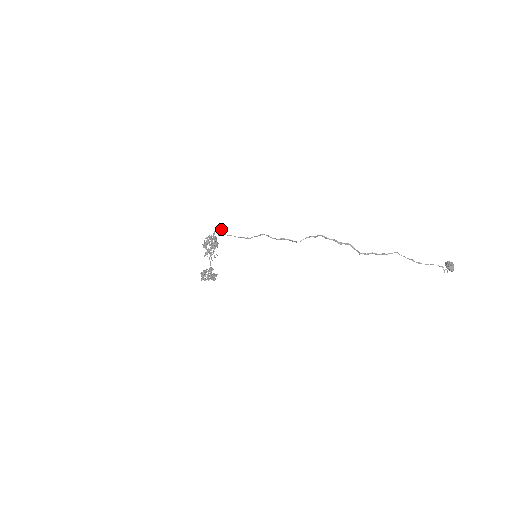
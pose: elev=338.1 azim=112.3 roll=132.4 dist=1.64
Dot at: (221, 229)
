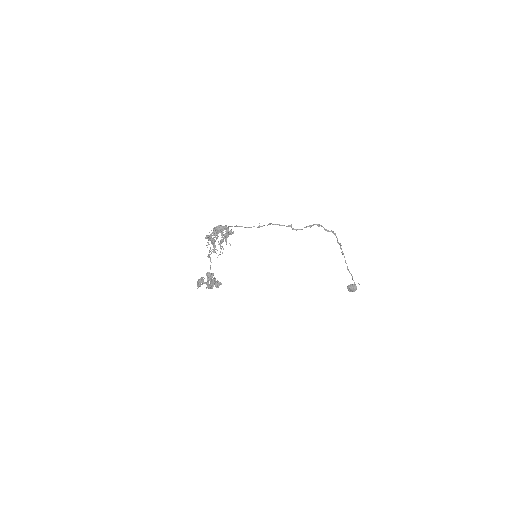
Dot at: (219, 227)
